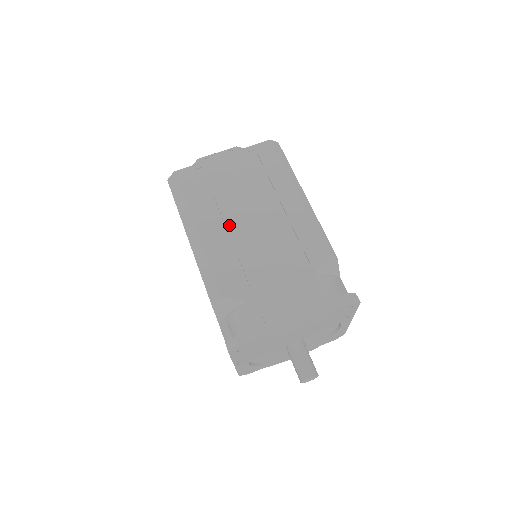
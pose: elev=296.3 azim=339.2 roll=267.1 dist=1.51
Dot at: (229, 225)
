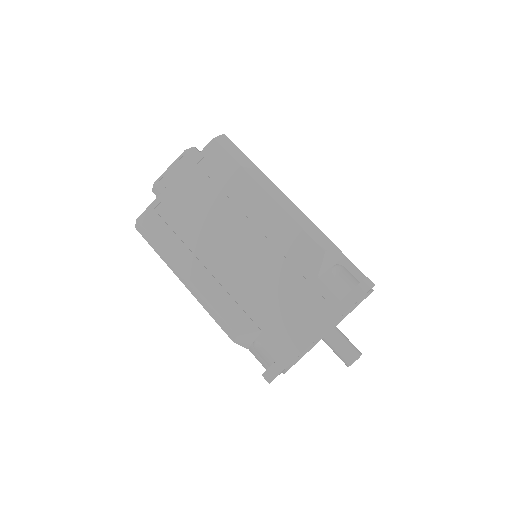
Dot at: (214, 257)
